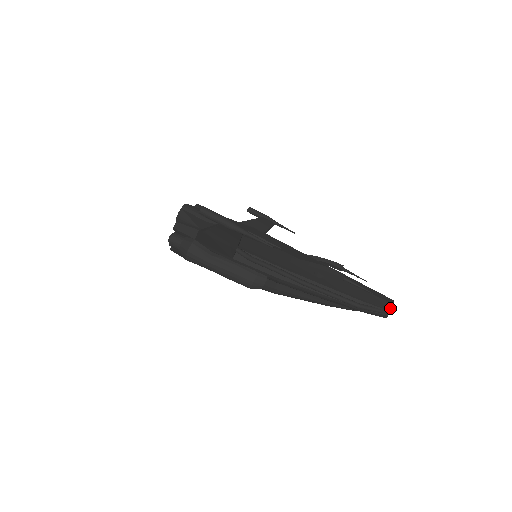
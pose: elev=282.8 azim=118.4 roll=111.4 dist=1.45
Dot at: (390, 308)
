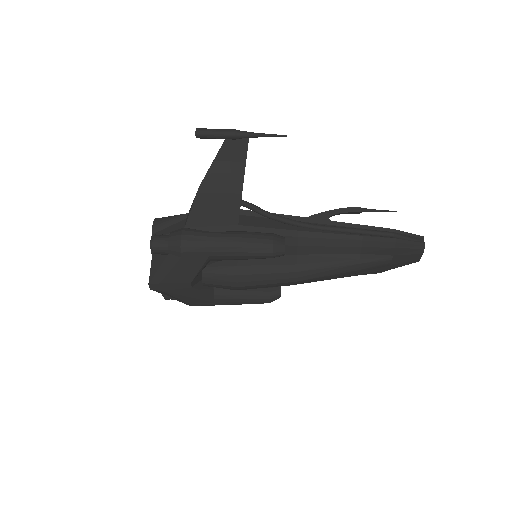
Dot at: (420, 236)
